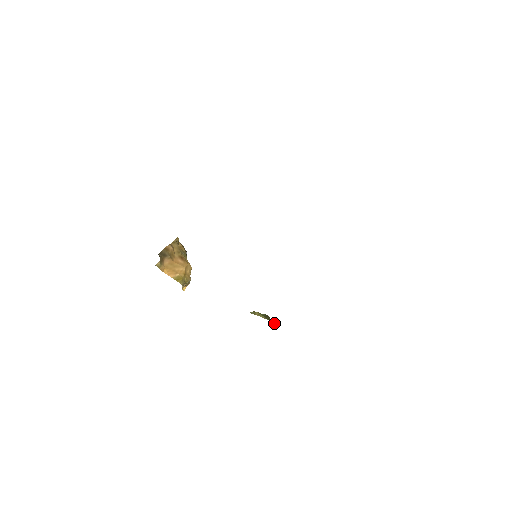
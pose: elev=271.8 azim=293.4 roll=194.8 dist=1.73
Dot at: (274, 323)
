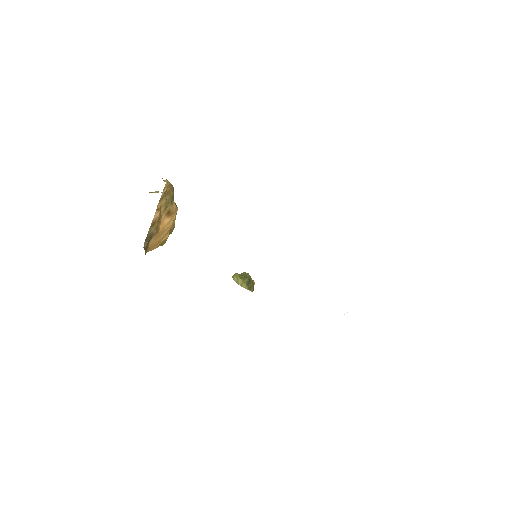
Dot at: (254, 282)
